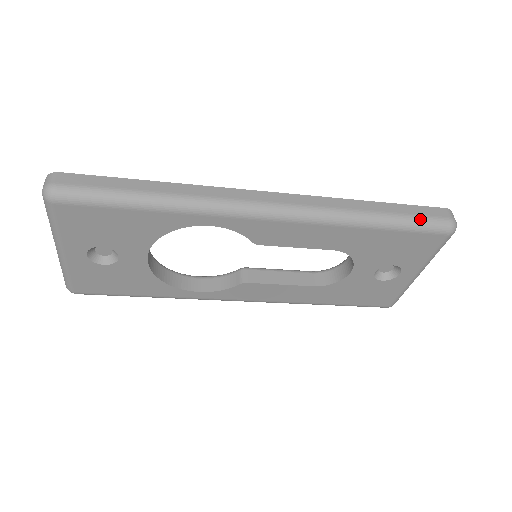
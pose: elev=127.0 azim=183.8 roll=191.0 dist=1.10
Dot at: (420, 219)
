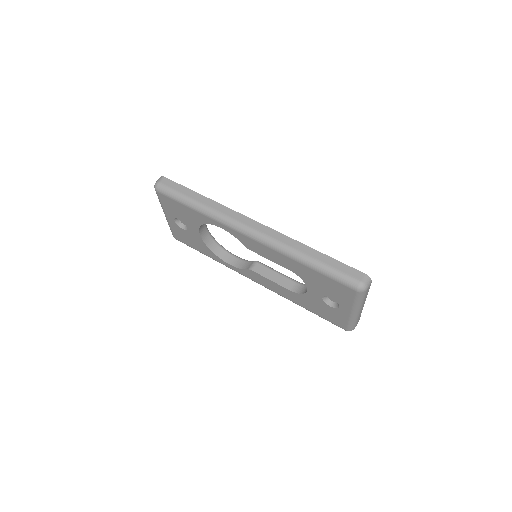
Dot at: (338, 272)
